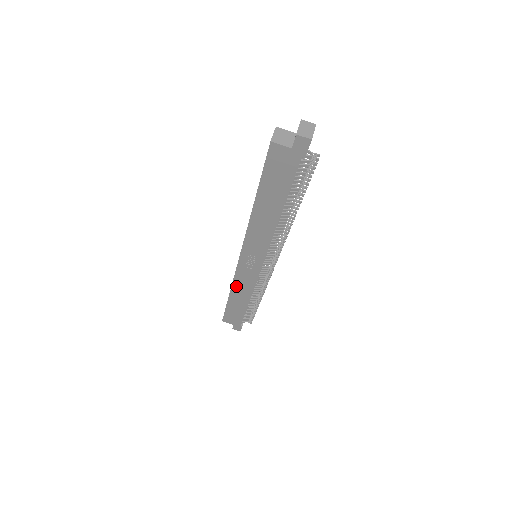
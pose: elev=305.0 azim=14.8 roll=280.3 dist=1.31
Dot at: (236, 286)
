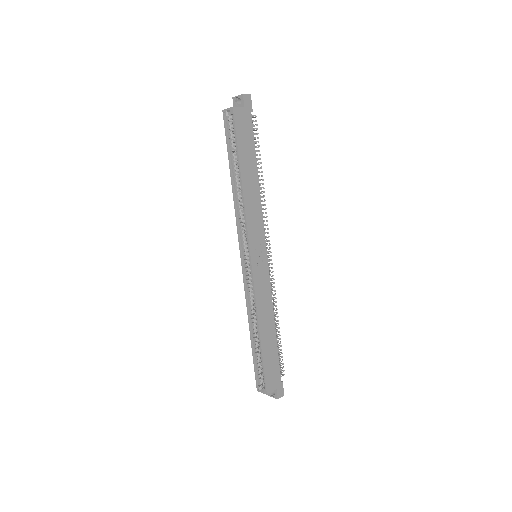
Dot at: (260, 309)
